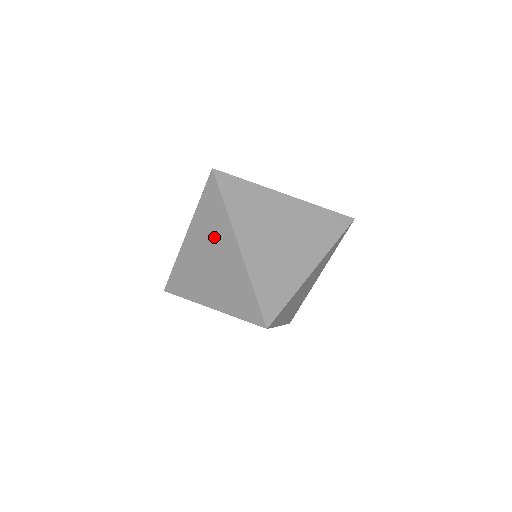
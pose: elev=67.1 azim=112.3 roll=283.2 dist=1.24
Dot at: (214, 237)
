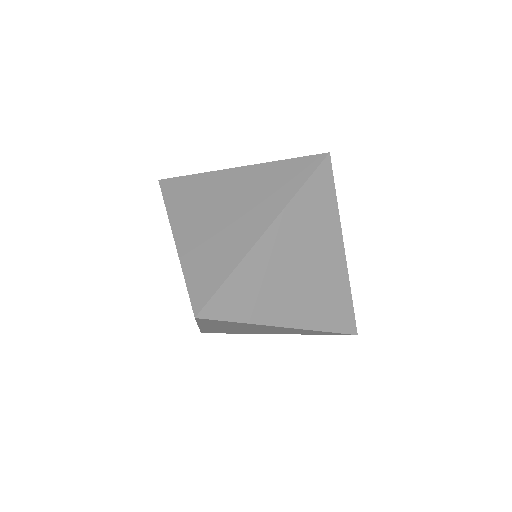
Dot at: (245, 327)
